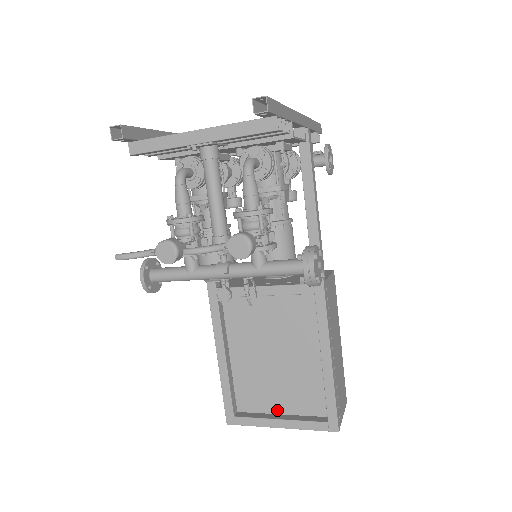
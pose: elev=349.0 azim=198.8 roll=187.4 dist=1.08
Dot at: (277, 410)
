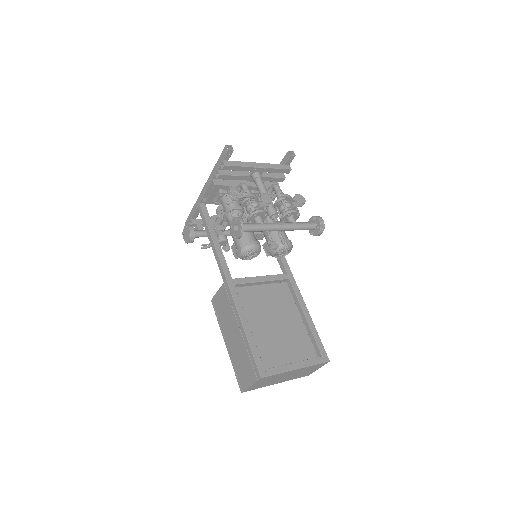
Dot at: (287, 363)
